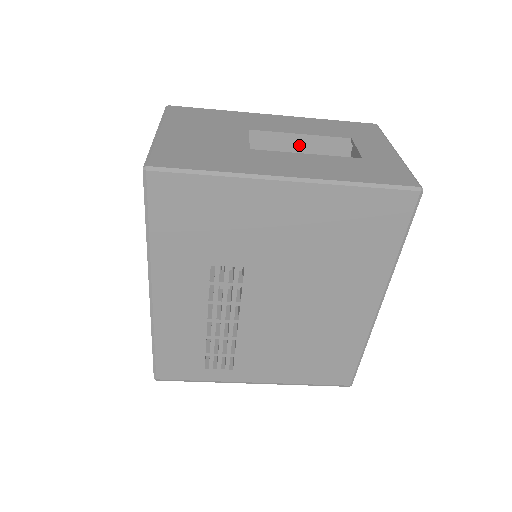
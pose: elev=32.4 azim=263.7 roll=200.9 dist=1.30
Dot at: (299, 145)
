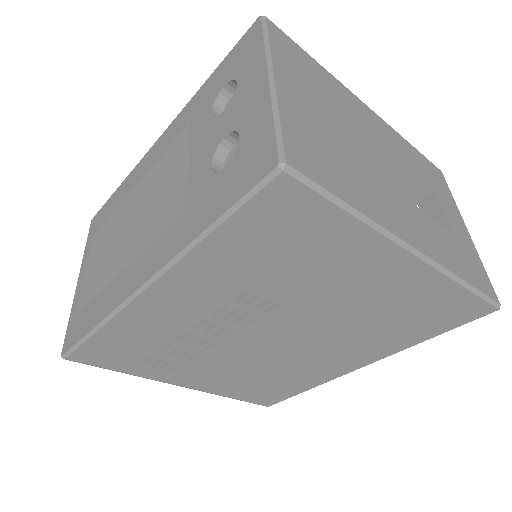
Dot at: (385, 168)
